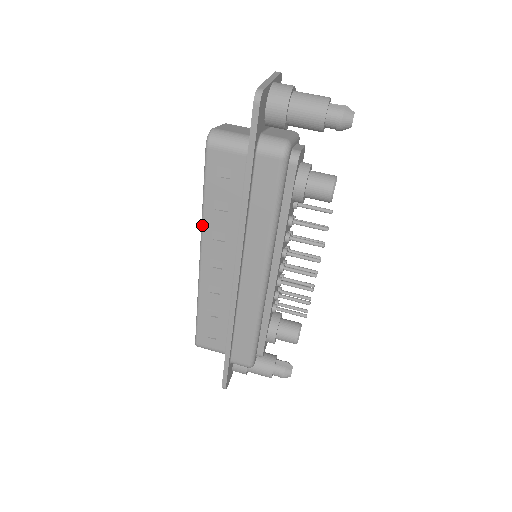
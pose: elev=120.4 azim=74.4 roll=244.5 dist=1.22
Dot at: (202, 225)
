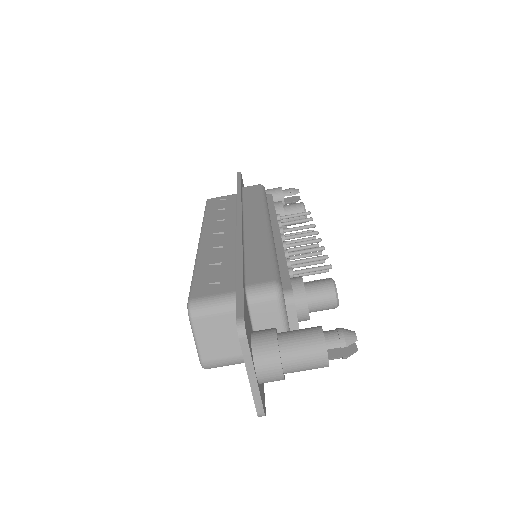
Dot at: occluded
